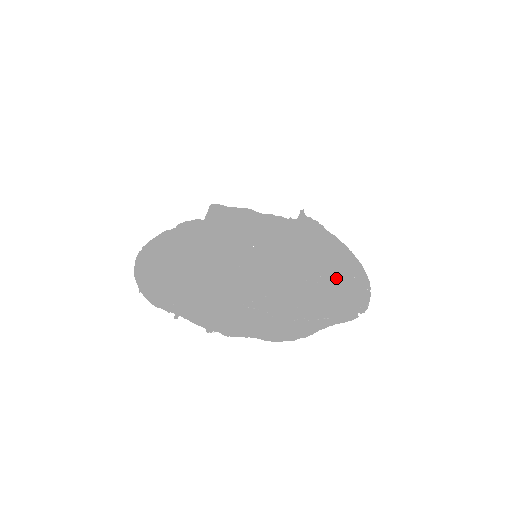
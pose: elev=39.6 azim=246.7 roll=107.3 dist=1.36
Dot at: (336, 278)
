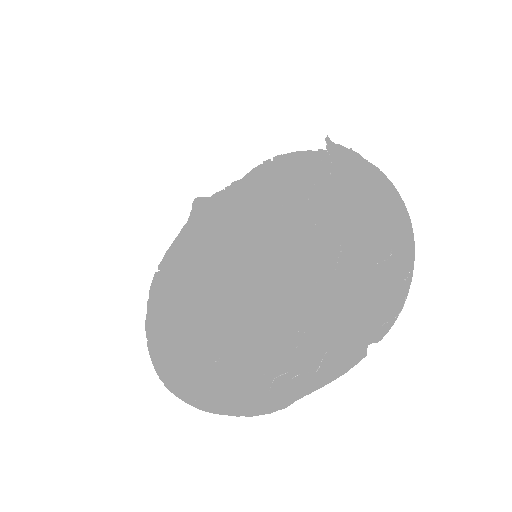
Dot at: (353, 272)
